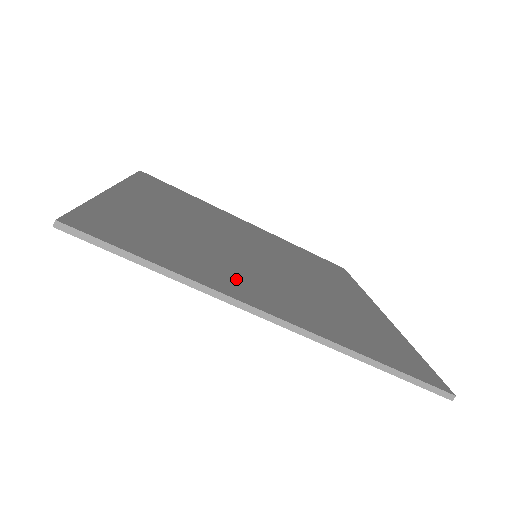
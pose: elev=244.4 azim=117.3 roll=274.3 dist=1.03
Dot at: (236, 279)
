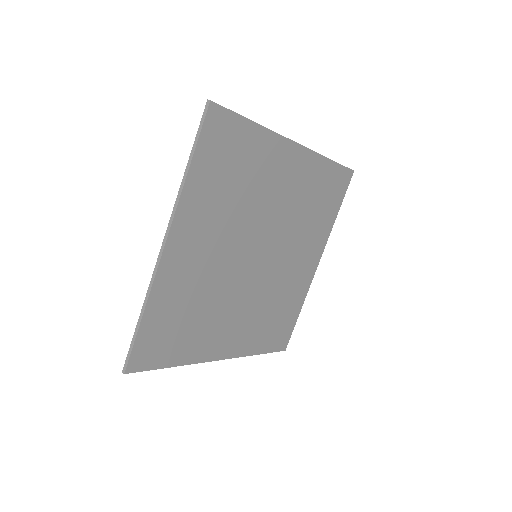
Dot at: (216, 334)
